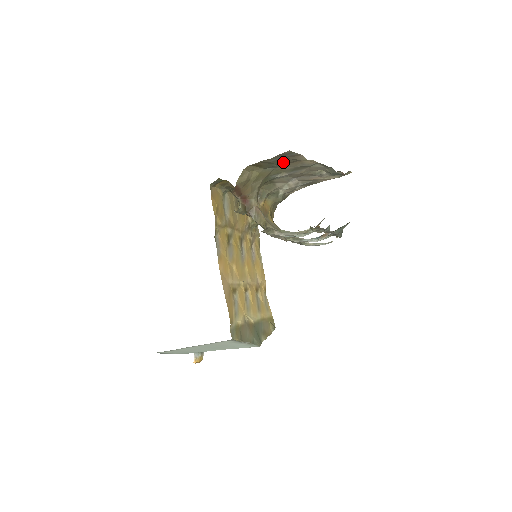
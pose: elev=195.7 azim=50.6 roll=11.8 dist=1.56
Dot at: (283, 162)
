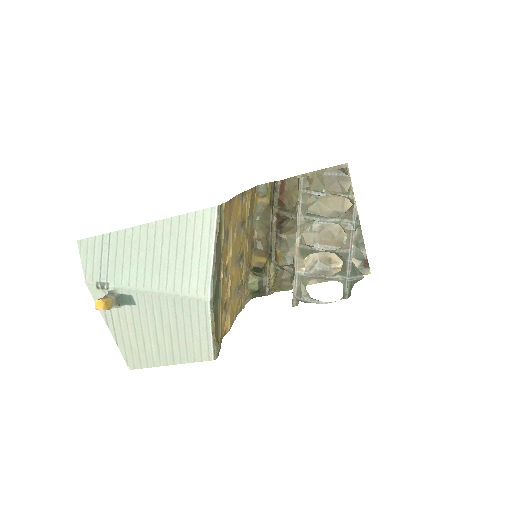
Dot at: (331, 188)
